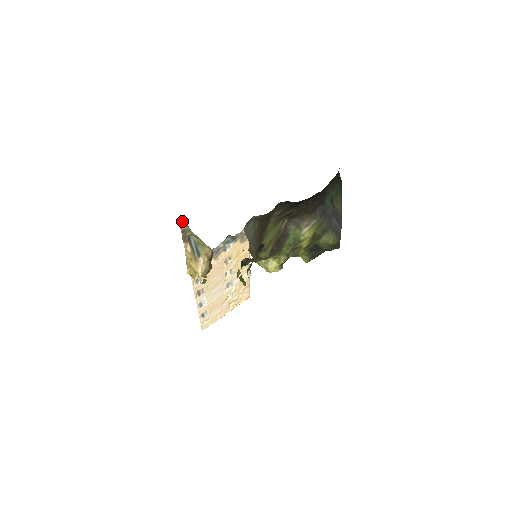
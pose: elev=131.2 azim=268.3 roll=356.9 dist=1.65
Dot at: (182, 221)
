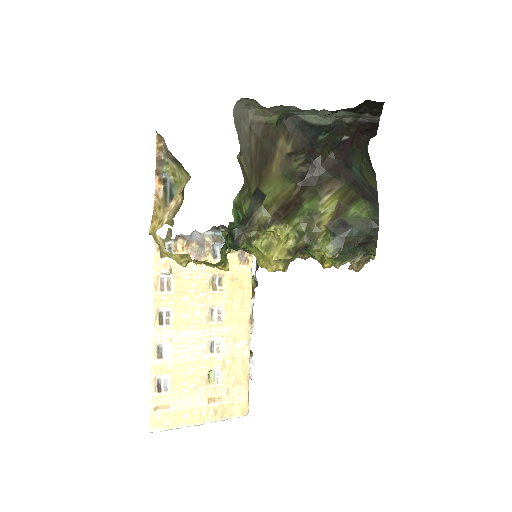
Dot at: (161, 137)
